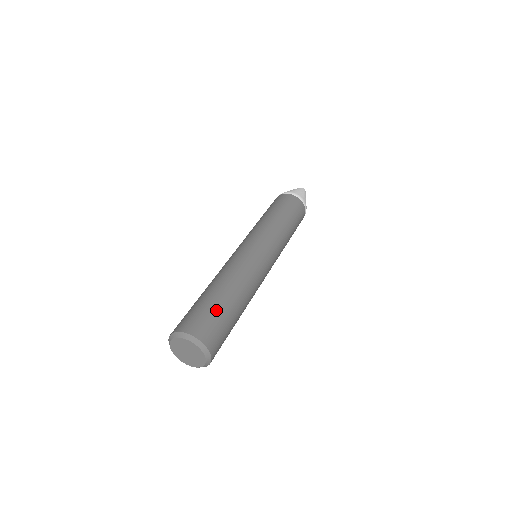
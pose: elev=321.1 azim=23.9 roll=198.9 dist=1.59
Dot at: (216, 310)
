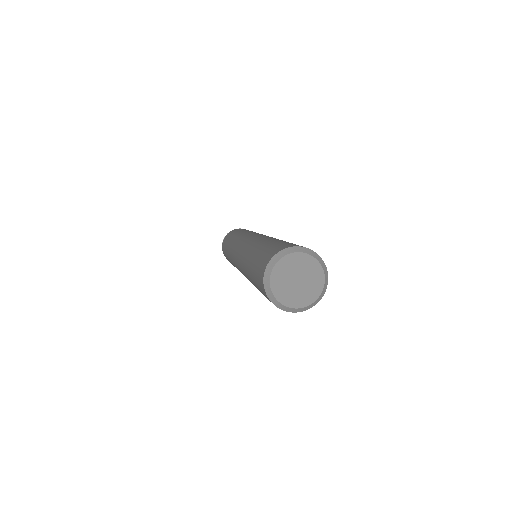
Dot at: occluded
